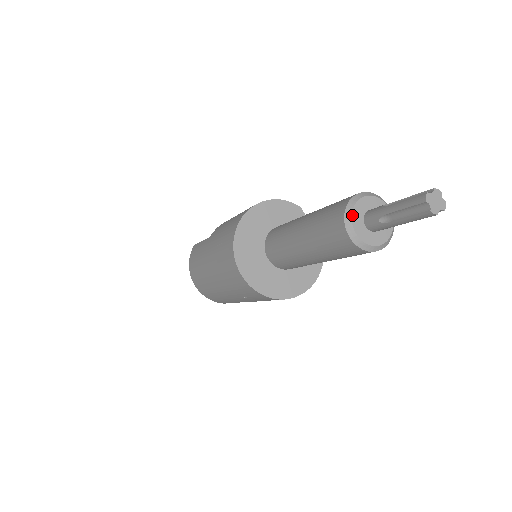
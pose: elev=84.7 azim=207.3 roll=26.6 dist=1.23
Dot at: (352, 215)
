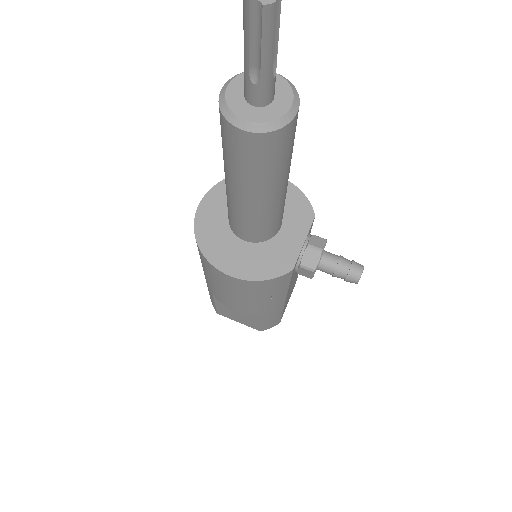
Dot at: (243, 73)
